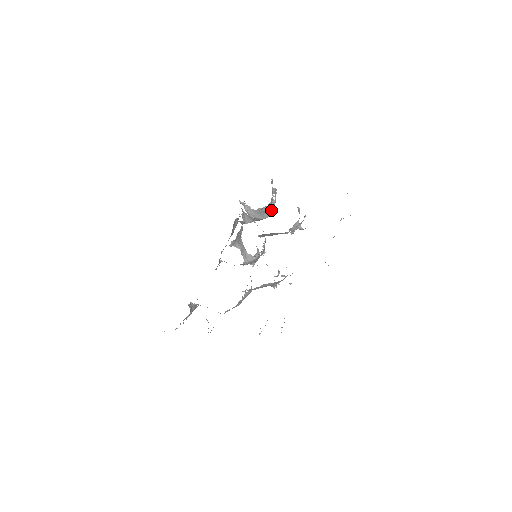
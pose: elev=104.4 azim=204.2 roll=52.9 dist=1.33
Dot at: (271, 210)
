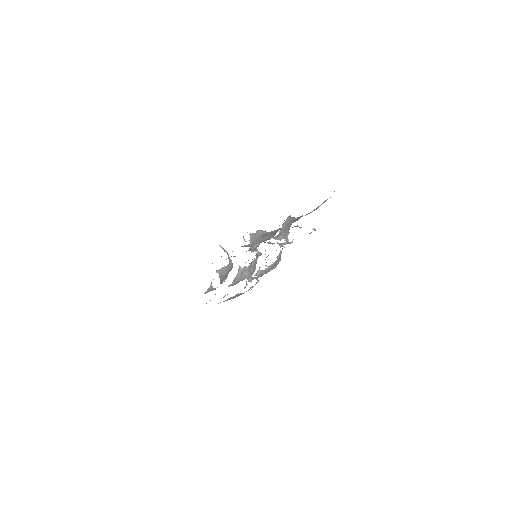
Dot at: occluded
